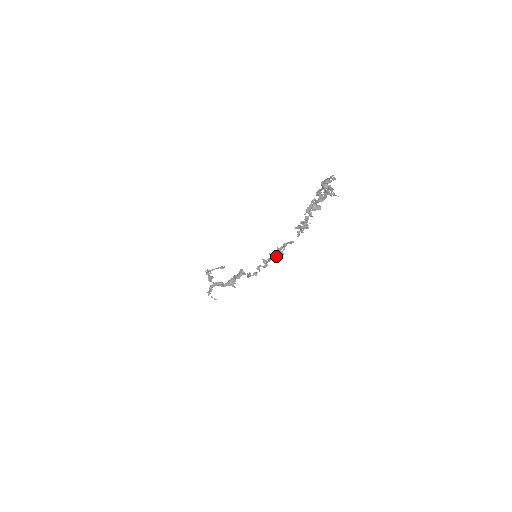
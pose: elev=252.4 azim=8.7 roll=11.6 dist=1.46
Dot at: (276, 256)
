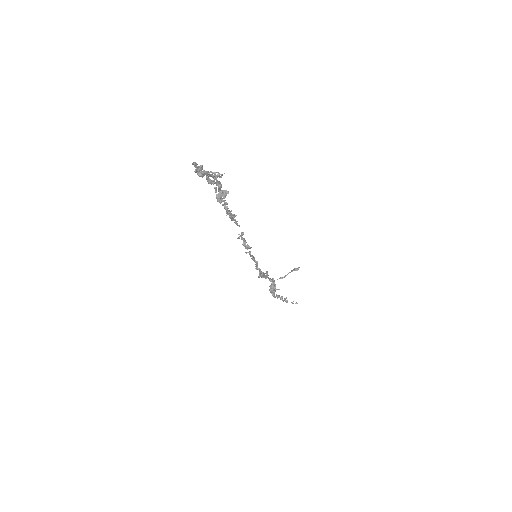
Dot at: (250, 252)
